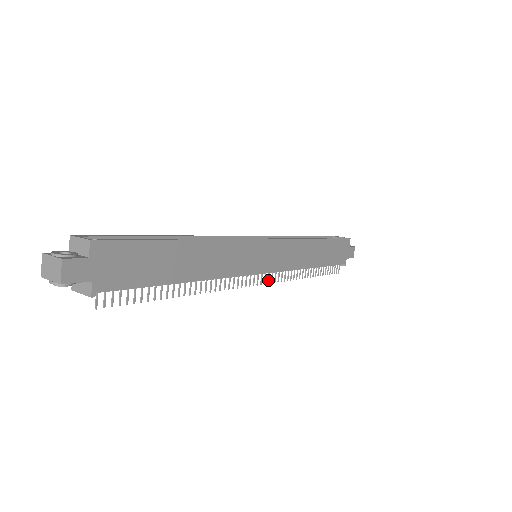
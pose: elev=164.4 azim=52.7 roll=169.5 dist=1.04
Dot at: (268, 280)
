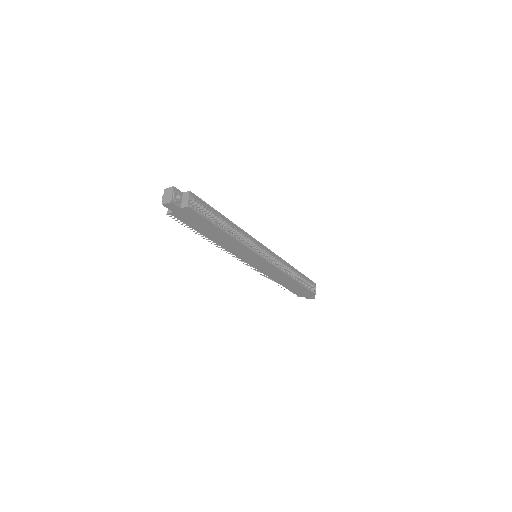
Dot at: (249, 265)
